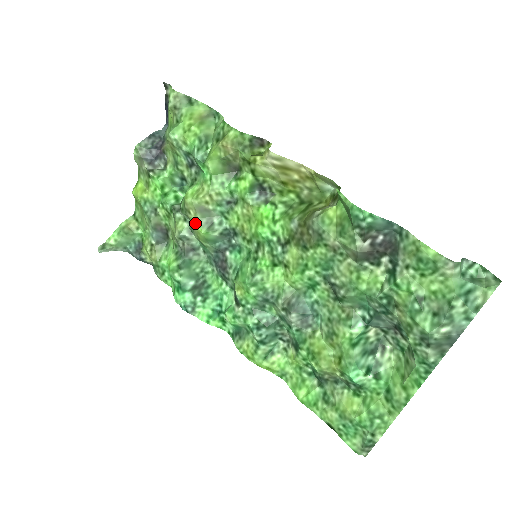
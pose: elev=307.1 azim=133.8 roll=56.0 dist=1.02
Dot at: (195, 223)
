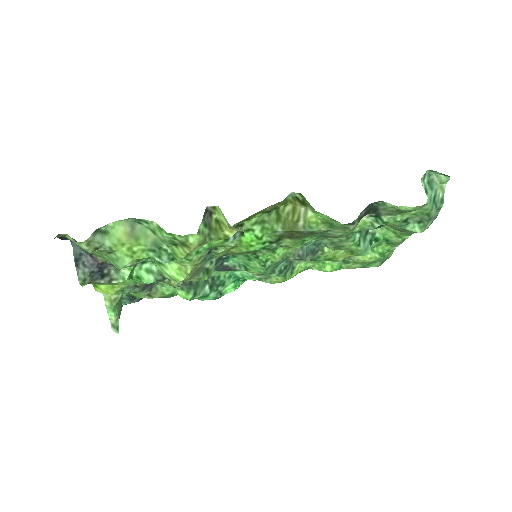
Dot at: occluded
